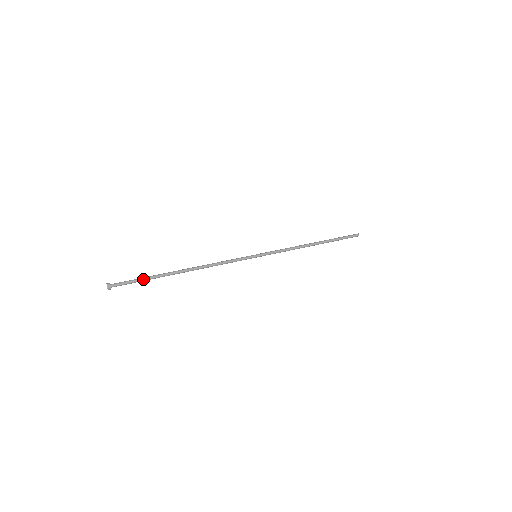
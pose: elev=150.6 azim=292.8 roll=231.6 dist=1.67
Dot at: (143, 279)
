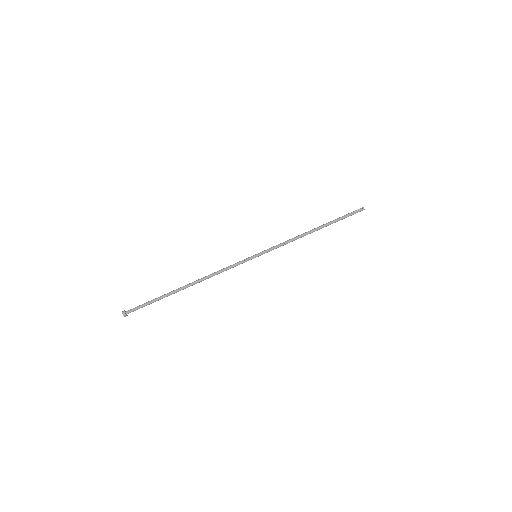
Dot at: occluded
